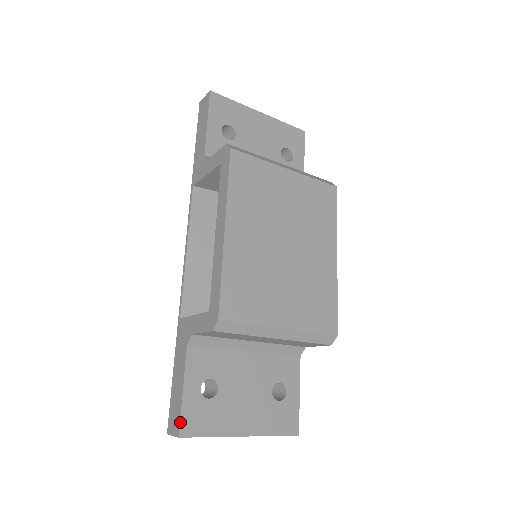
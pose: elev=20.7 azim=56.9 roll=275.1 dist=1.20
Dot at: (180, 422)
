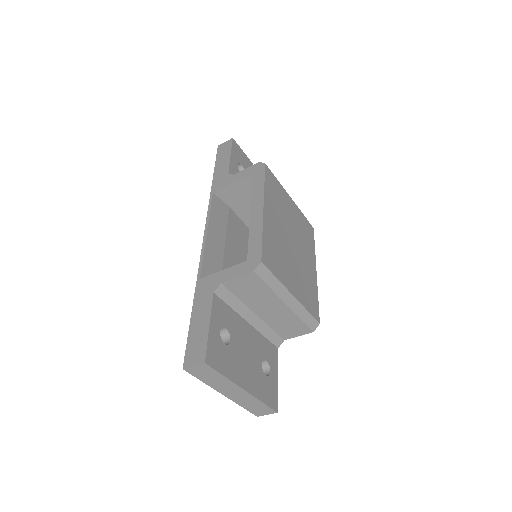
Dot at: (206, 350)
